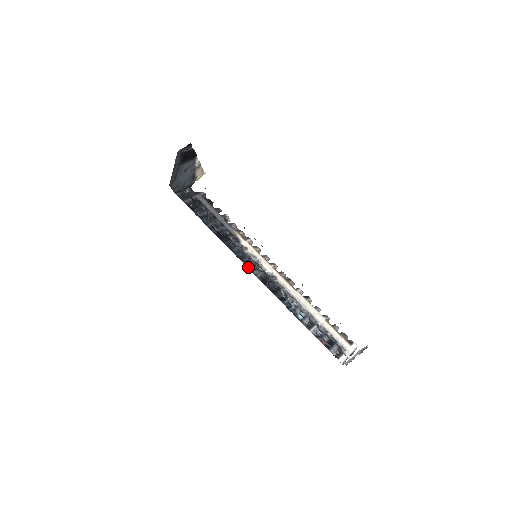
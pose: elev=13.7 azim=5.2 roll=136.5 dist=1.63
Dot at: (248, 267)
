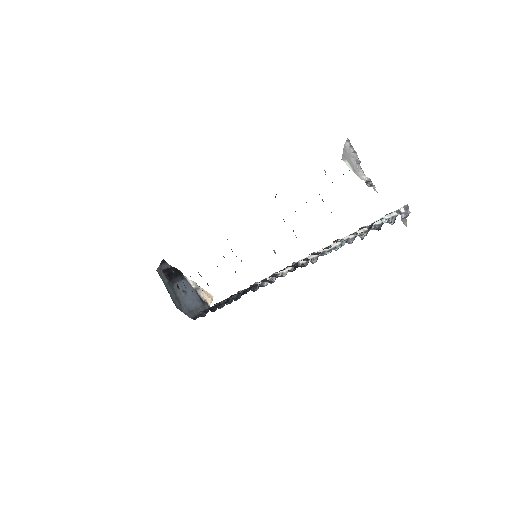
Dot at: occluded
